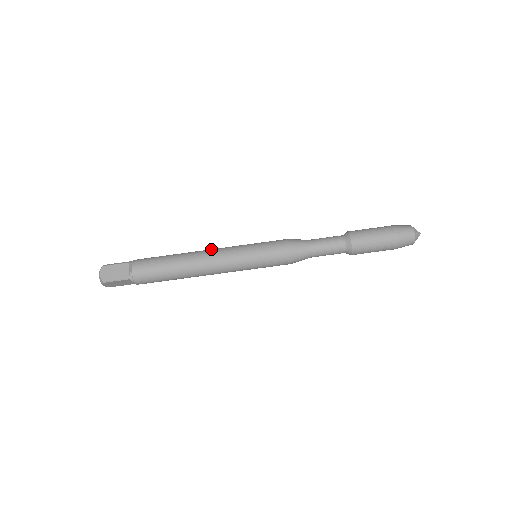
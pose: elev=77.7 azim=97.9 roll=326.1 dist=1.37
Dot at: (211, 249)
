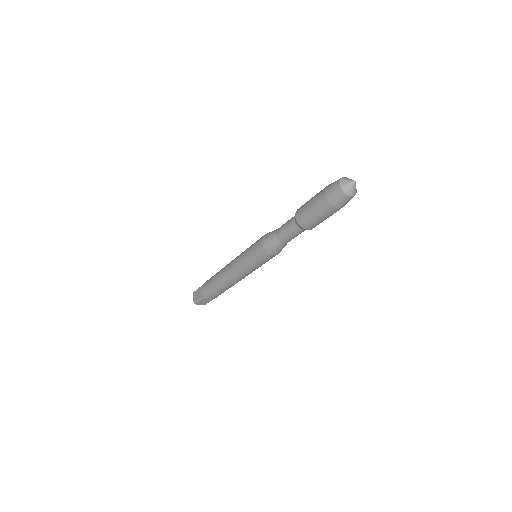
Dot at: (230, 274)
